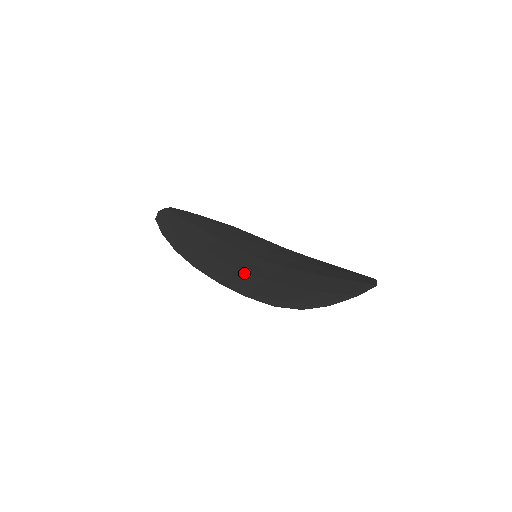
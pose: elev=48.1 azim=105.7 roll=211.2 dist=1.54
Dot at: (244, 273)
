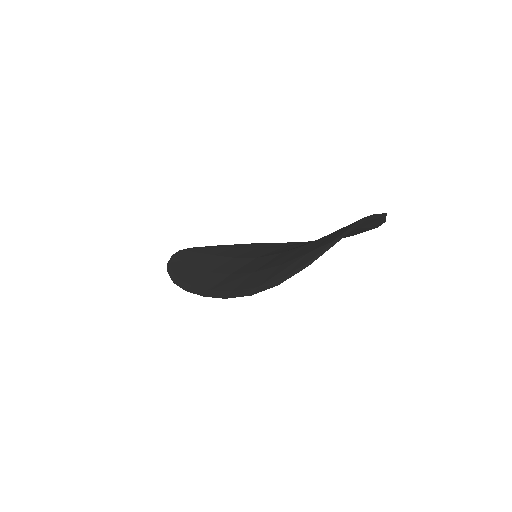
Dot at: (233, 276)
